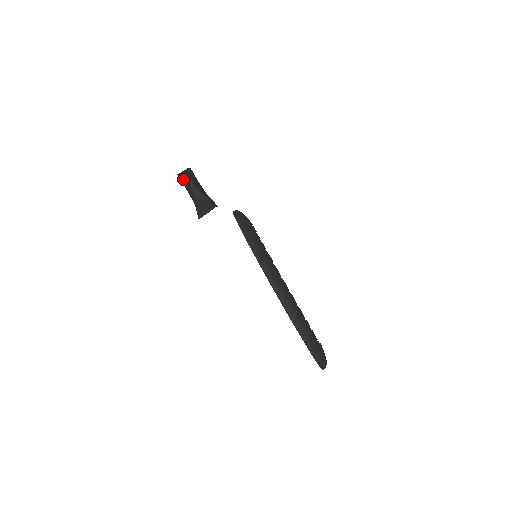
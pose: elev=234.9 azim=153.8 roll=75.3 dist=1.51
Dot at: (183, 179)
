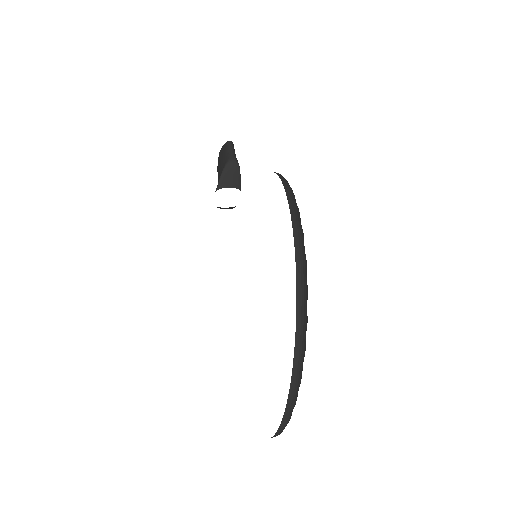
Dot at: (226, 143)
